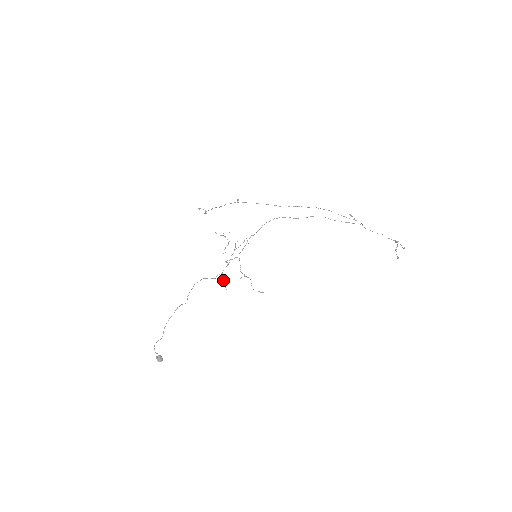
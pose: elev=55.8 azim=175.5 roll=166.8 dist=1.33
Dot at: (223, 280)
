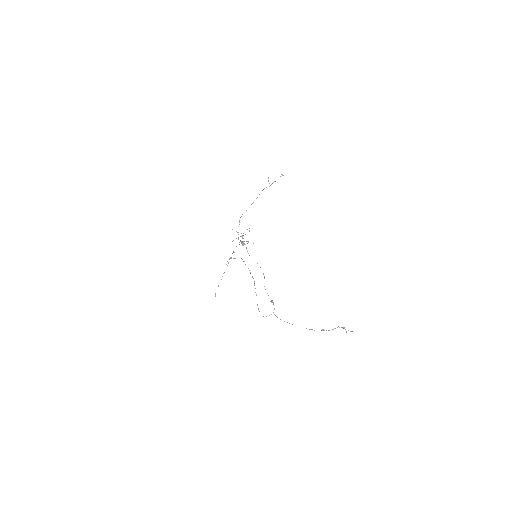
Dot at: occluded
